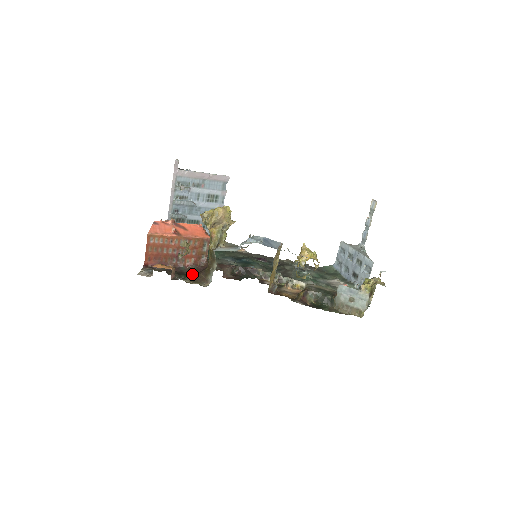
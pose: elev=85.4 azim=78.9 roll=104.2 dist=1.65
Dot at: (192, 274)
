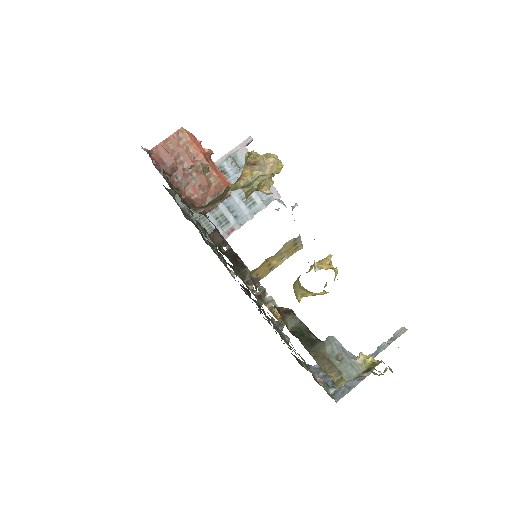
Dot at: occluded
